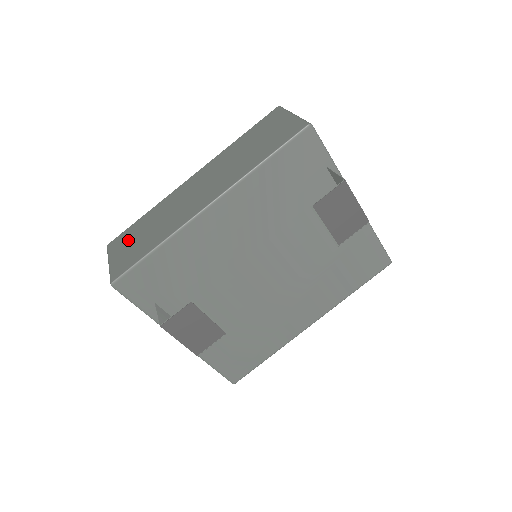
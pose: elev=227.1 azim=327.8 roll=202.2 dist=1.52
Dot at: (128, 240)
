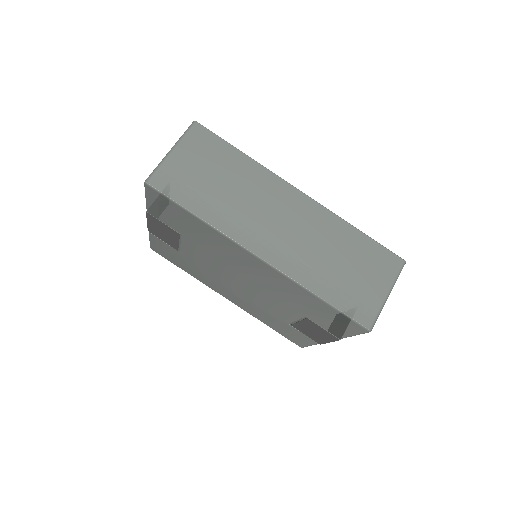
Dot at: (205, 157)
